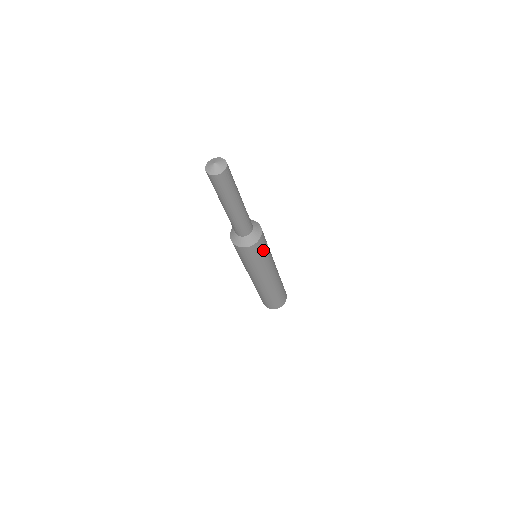
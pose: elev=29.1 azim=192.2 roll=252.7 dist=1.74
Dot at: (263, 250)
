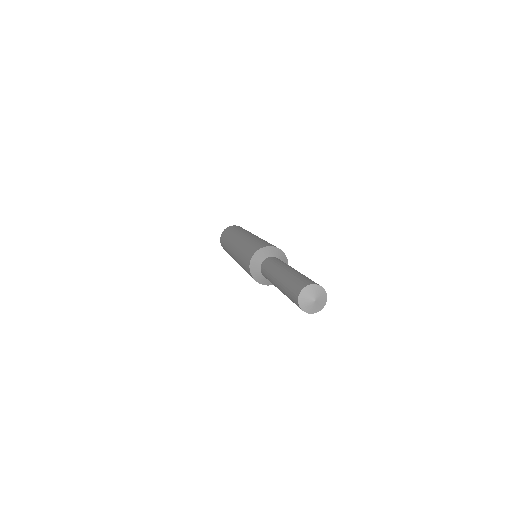
Dot at: occluded
